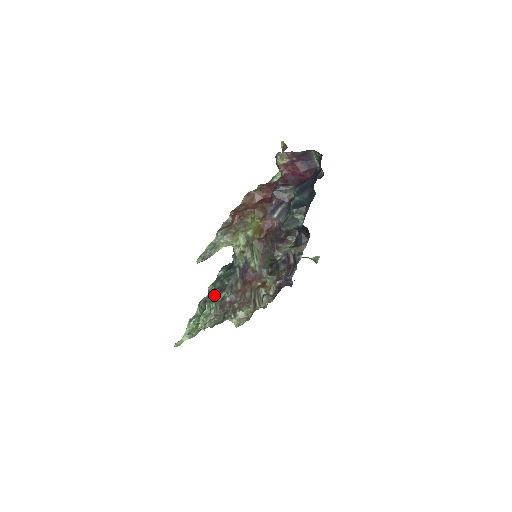
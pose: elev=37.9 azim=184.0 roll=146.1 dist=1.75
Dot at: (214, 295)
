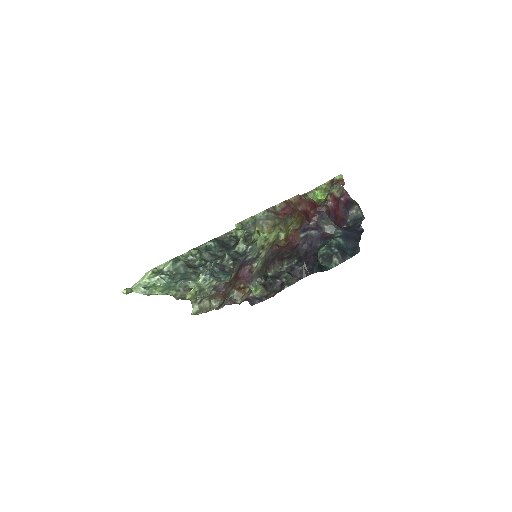
Dot at: (215, 270)
